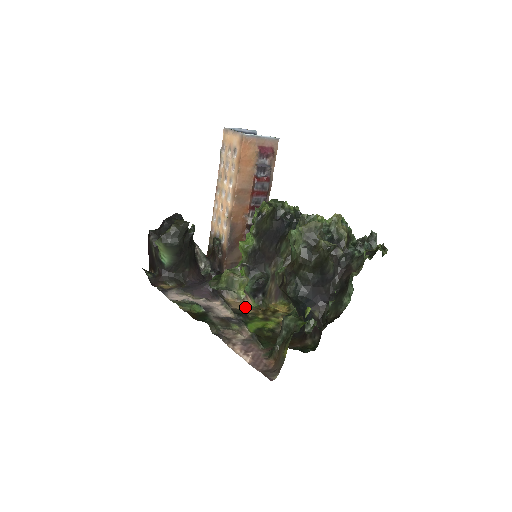
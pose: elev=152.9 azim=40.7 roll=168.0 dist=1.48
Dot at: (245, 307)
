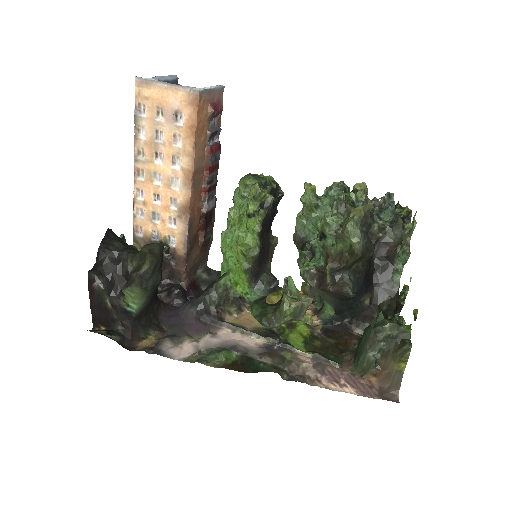
Dot at: (255, 321)
